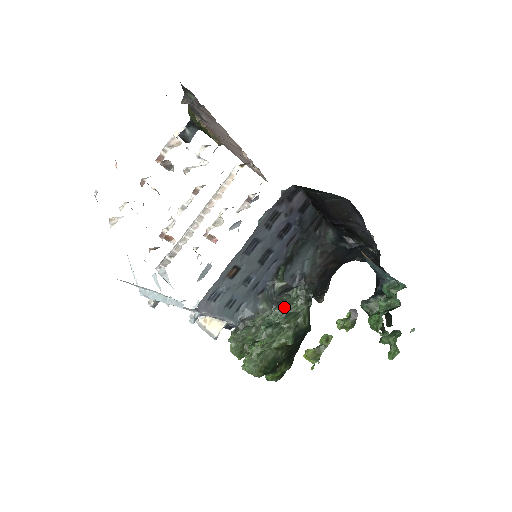
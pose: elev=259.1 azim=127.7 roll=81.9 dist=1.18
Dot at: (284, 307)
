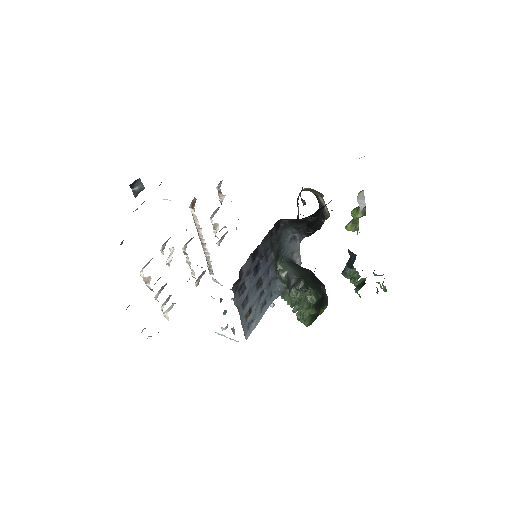
Dot at: (295, 295)
